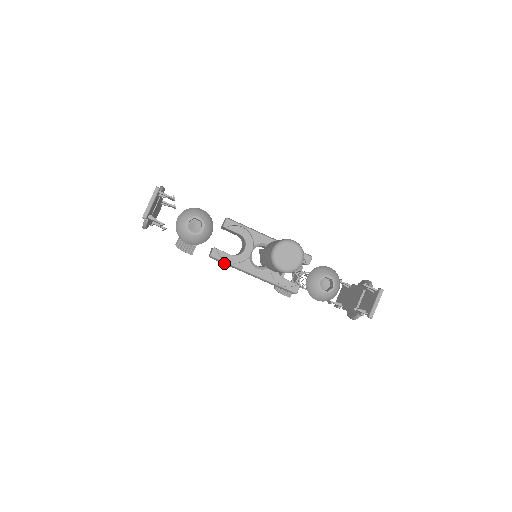
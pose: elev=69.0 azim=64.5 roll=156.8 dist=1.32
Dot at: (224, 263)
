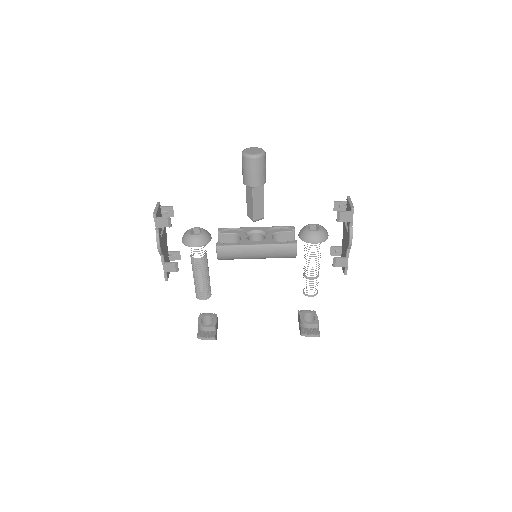
Dot at: (230, 249)
